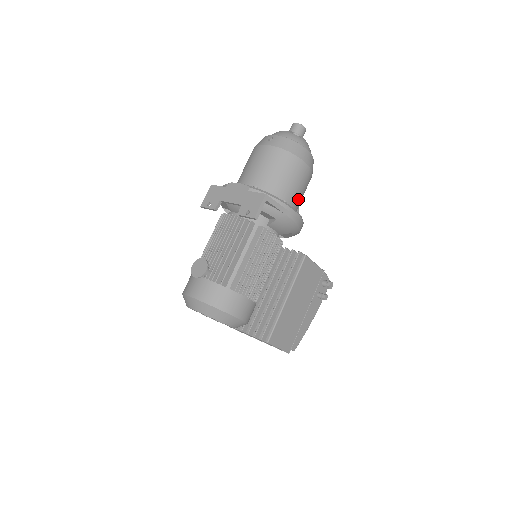
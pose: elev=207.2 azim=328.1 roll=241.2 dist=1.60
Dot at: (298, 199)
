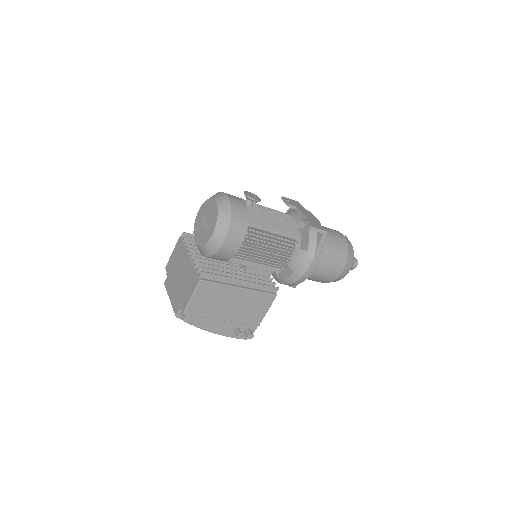
Dot at: (318, 271)
